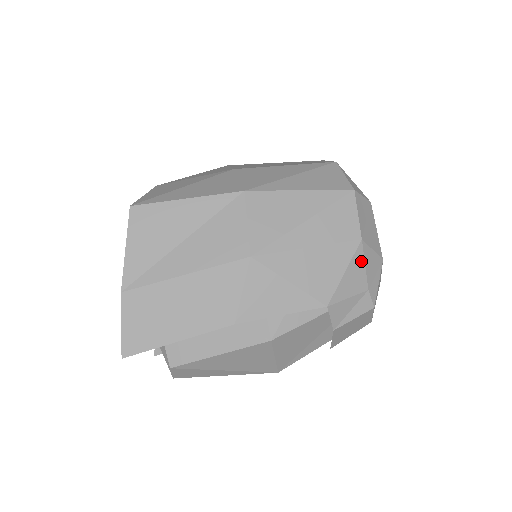
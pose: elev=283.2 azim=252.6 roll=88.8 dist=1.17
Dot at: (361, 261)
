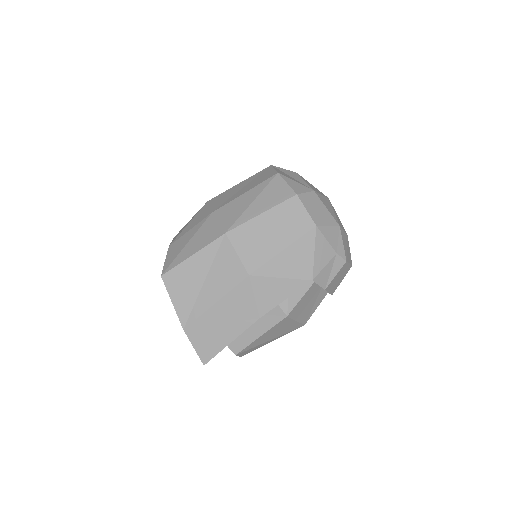
Dot at: (322, 239)
